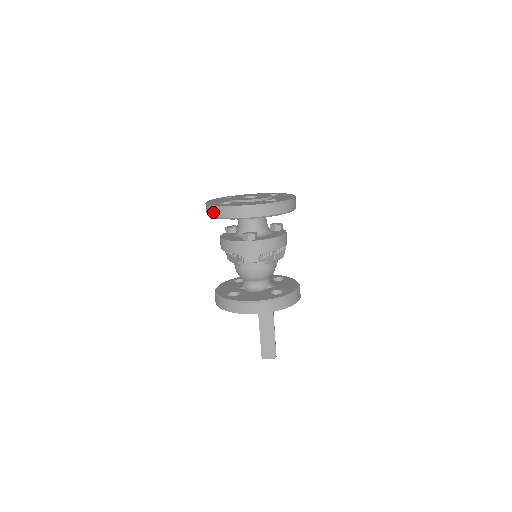
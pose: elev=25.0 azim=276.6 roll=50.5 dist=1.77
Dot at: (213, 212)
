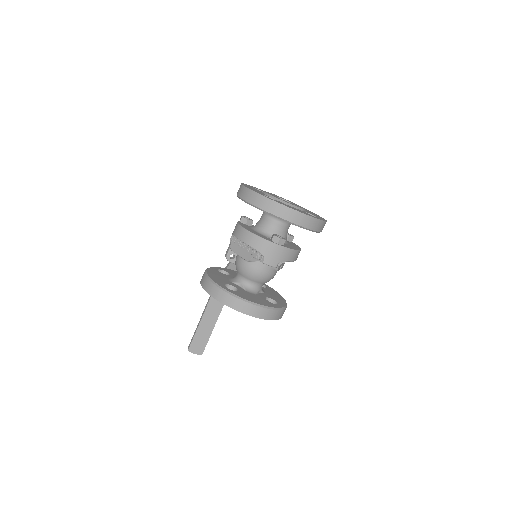
Dot at: (259, 202)
